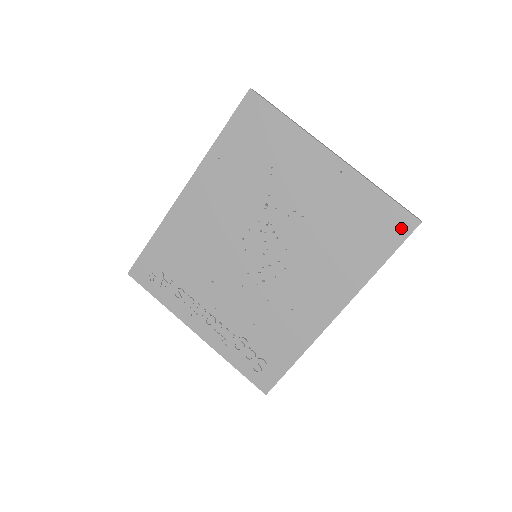
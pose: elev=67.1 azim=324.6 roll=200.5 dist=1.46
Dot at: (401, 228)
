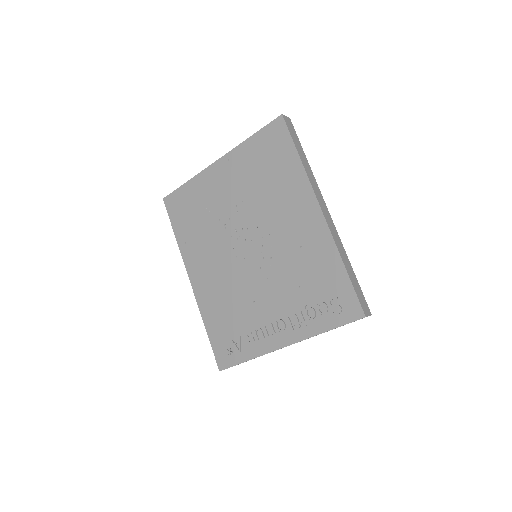
Dot at: (279, 131)
